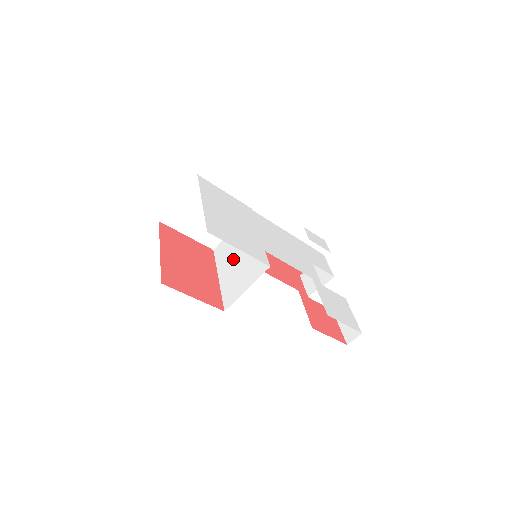
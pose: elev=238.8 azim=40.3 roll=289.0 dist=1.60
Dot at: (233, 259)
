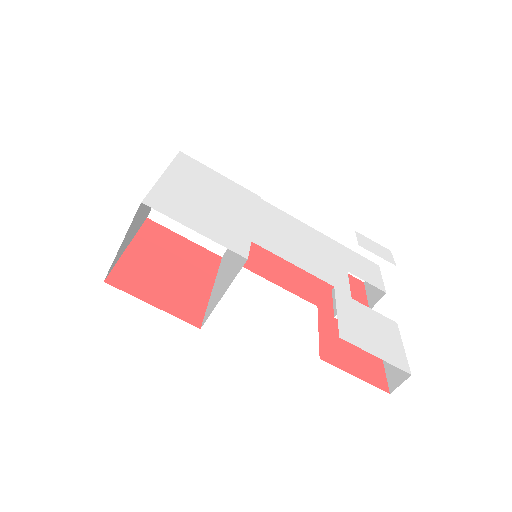
Dot at: (228, 262)
